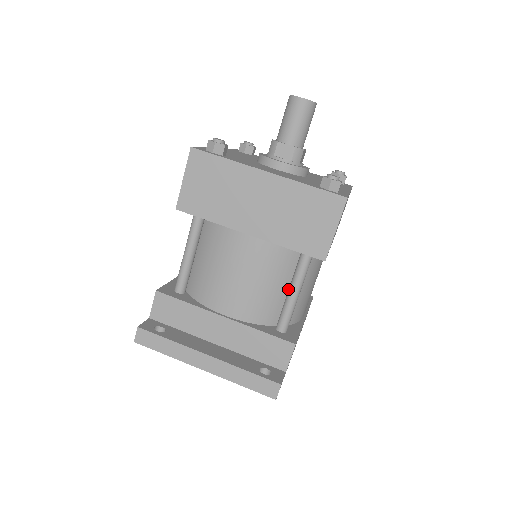
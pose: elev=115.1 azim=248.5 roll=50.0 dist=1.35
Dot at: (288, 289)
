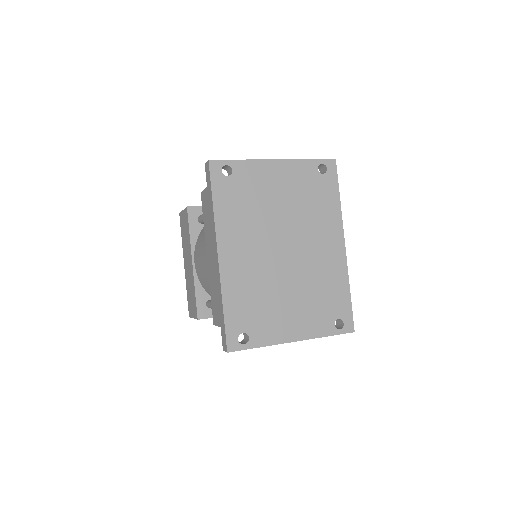
Dot at: occluded
